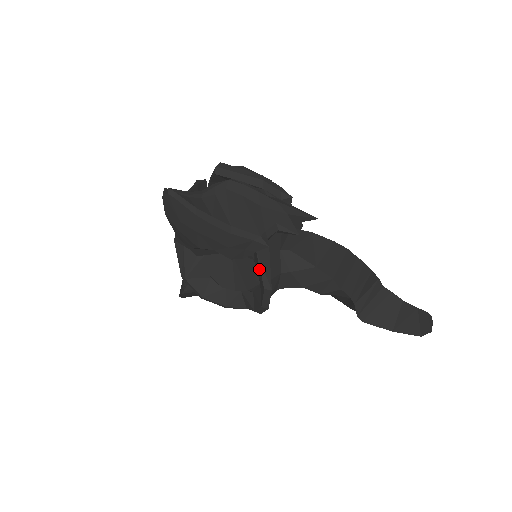
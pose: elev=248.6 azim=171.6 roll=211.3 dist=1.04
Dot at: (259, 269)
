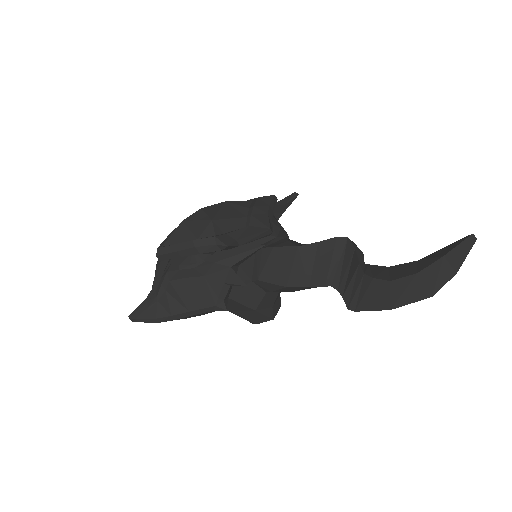
Dot at: occluded
